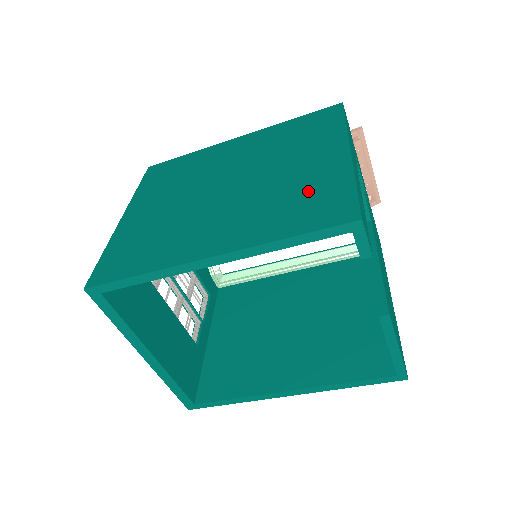
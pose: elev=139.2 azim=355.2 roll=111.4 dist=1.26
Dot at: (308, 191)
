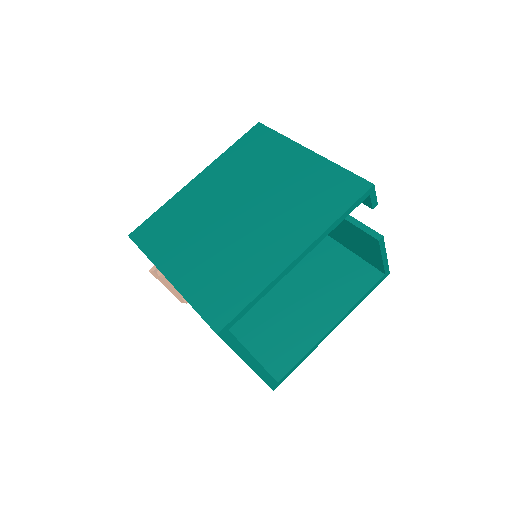
Dot at: (316, 186)
